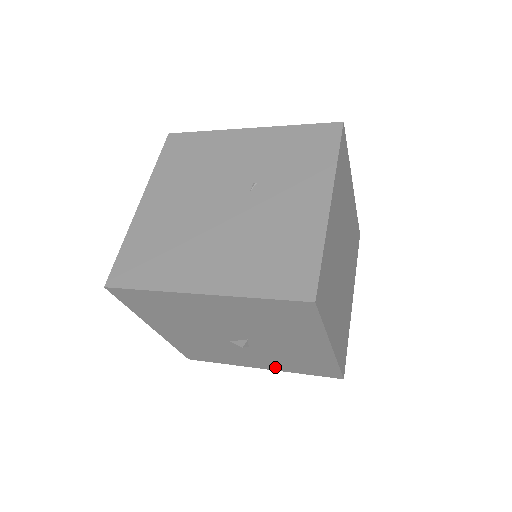
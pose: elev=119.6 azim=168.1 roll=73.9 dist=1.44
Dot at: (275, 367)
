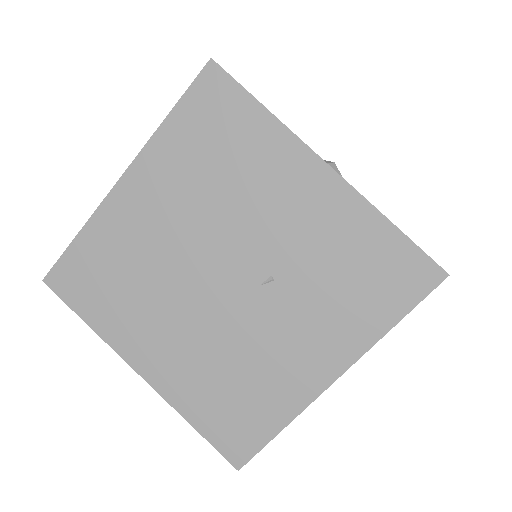
Dot at: occluded
